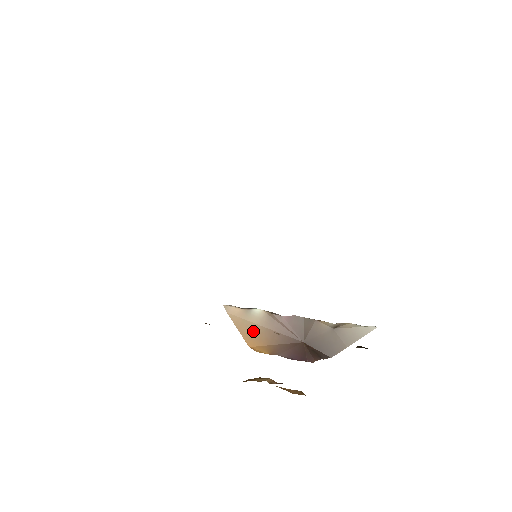
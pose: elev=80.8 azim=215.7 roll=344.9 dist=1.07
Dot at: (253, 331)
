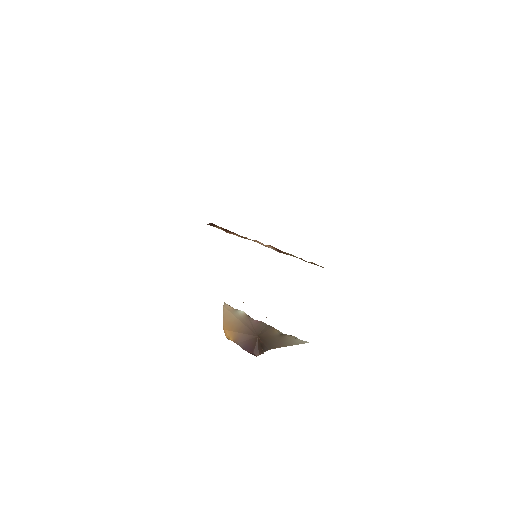
Dot at: (232, 321)
